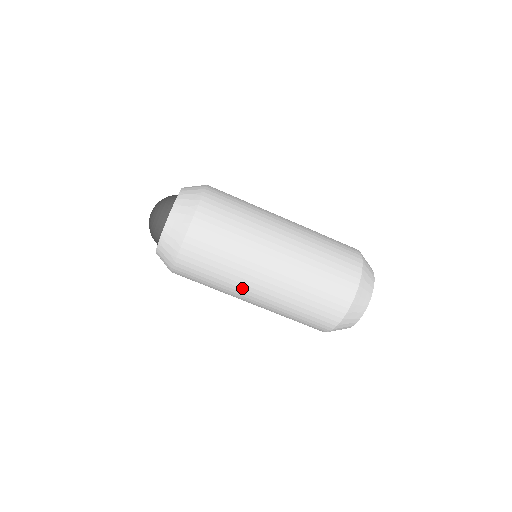
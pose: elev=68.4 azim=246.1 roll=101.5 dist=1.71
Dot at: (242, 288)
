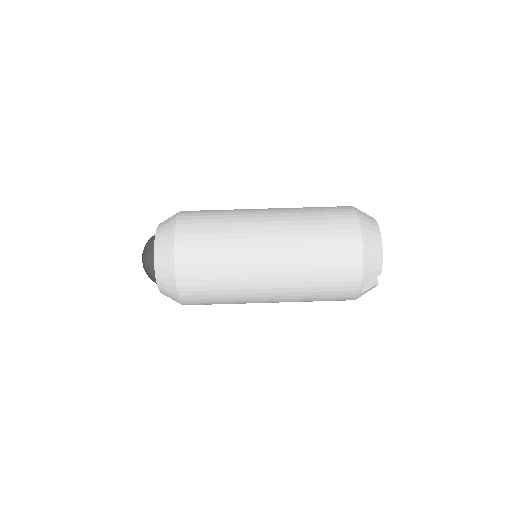
Dot at: (250, 251)
